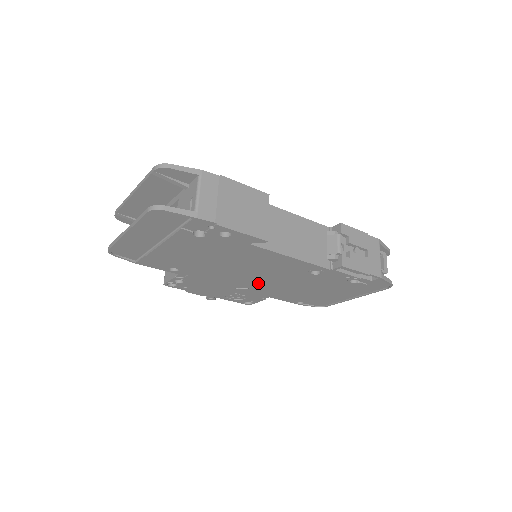
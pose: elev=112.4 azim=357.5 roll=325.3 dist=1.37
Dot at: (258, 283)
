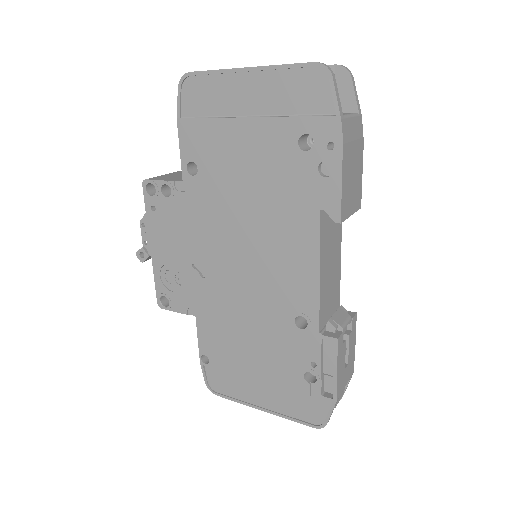
Dot at: (226, 279)
